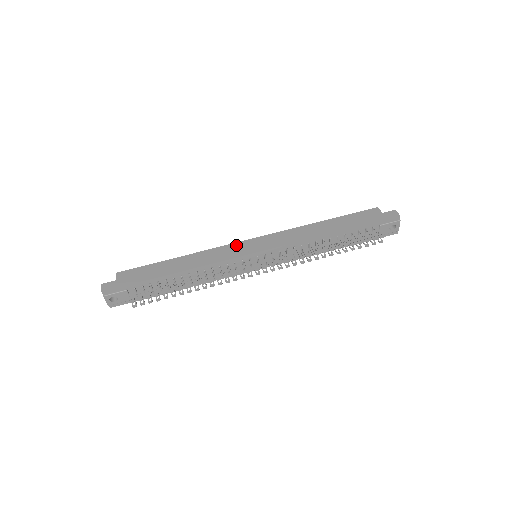
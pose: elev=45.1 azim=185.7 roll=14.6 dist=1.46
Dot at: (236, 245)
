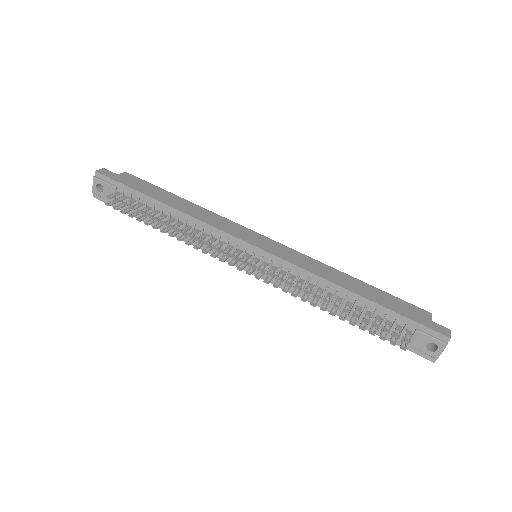
Dot at: (246, 229)
